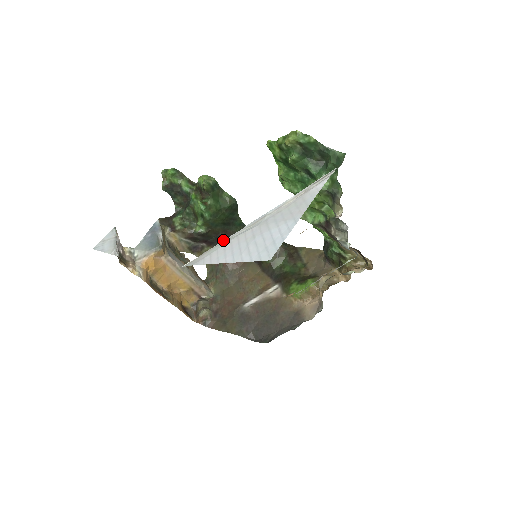
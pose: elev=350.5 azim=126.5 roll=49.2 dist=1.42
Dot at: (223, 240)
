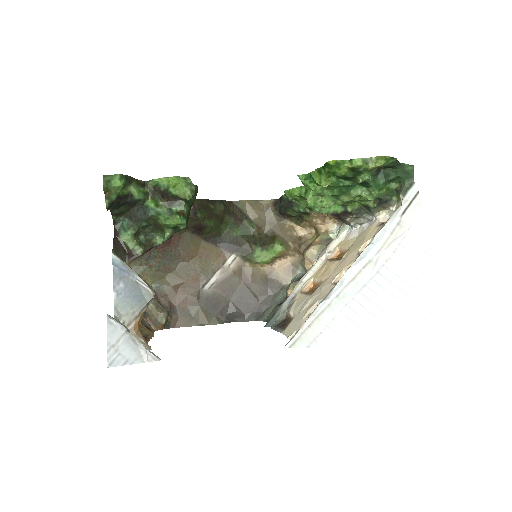
Dot at: (326, 302)
